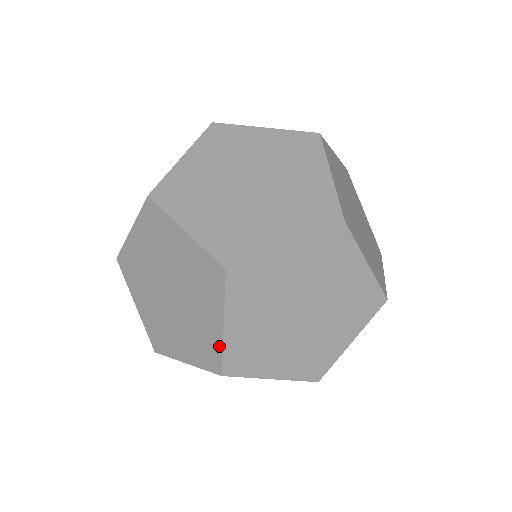
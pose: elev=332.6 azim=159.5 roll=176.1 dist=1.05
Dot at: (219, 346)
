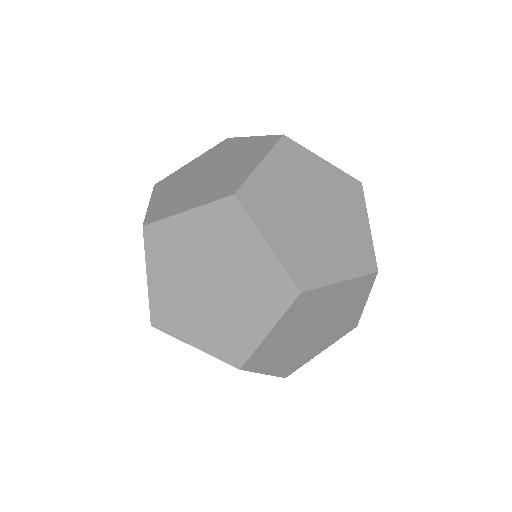
Dot at: (271, 375)
